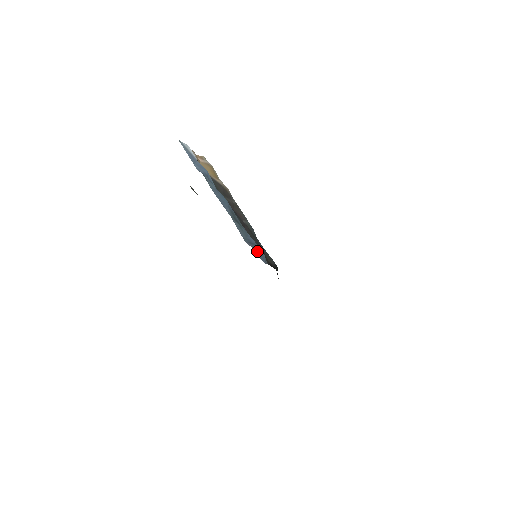
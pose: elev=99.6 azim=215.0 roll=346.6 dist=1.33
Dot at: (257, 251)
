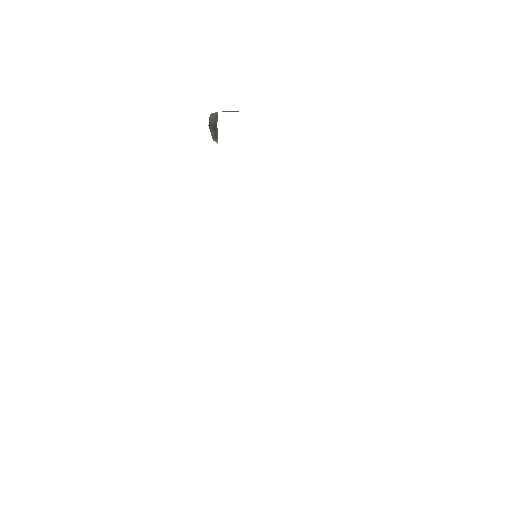
Dot at: occluded
